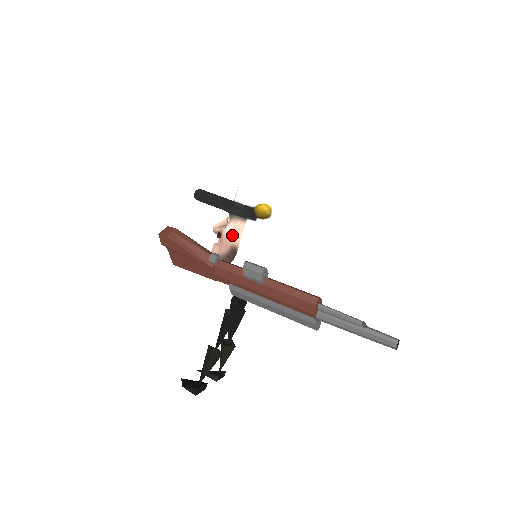
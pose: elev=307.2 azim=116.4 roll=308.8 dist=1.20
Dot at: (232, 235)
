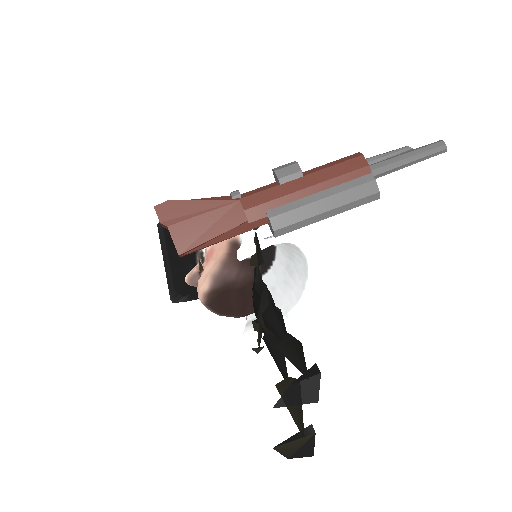
Dot at: occluded
